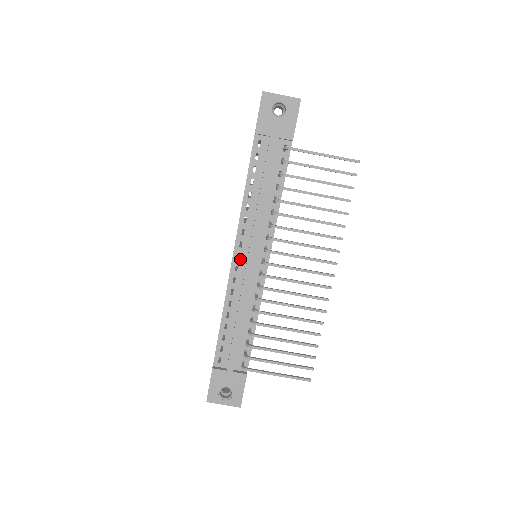
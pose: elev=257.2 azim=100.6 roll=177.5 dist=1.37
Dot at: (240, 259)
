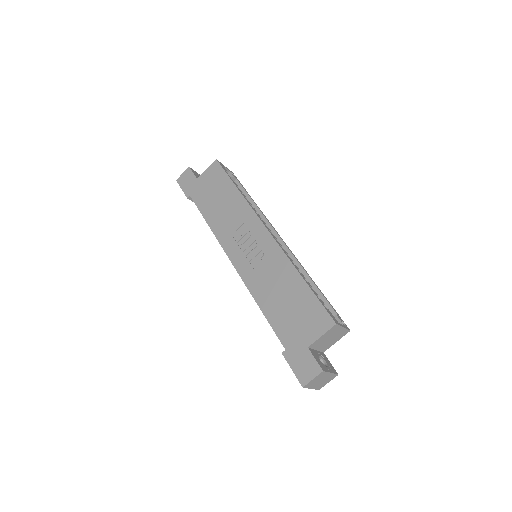
Dot at: occluded
